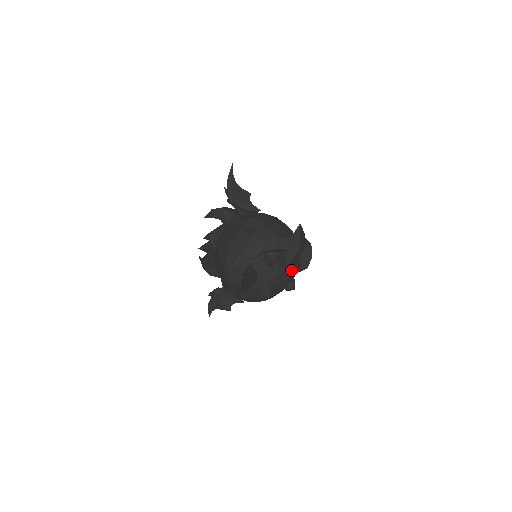
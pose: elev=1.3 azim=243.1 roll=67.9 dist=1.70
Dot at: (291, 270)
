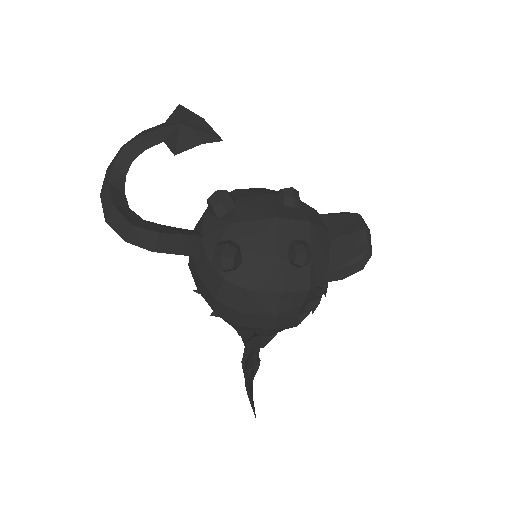
Dot at: (270, 217)
